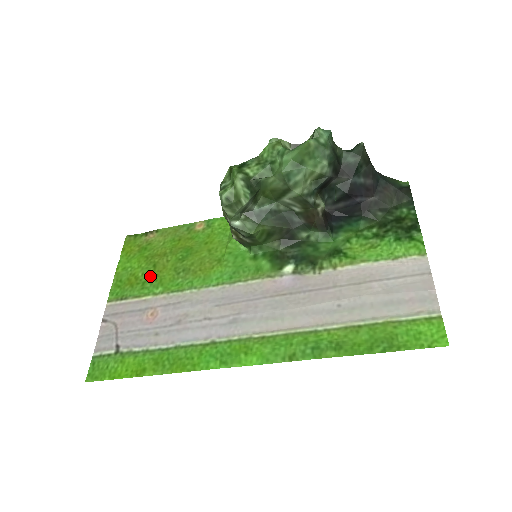
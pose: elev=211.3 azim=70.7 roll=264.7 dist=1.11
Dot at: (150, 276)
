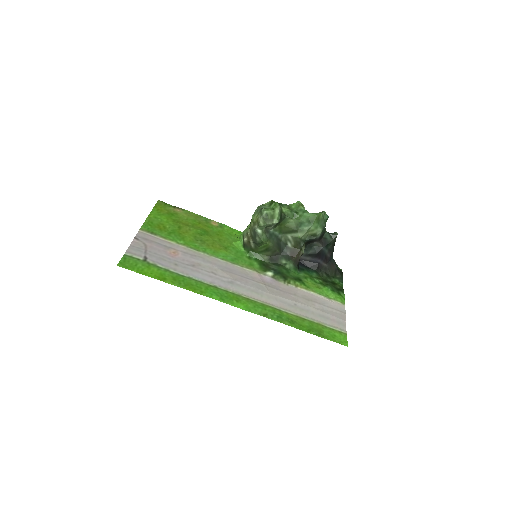
Dot at: (175, 231)
